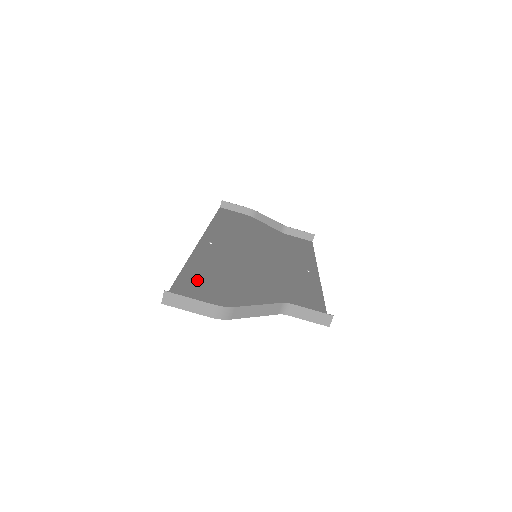
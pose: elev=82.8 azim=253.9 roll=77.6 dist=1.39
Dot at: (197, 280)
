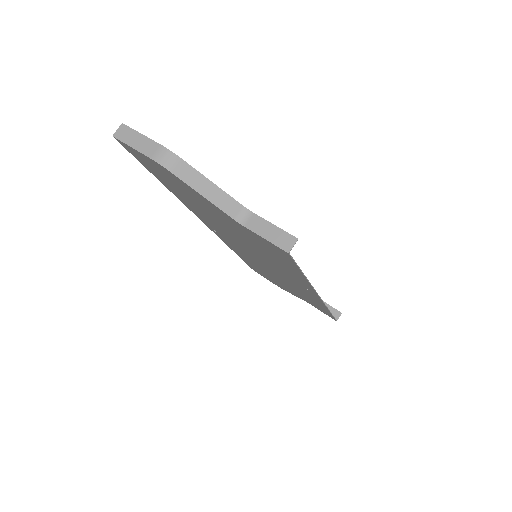
Dot at: occluded
